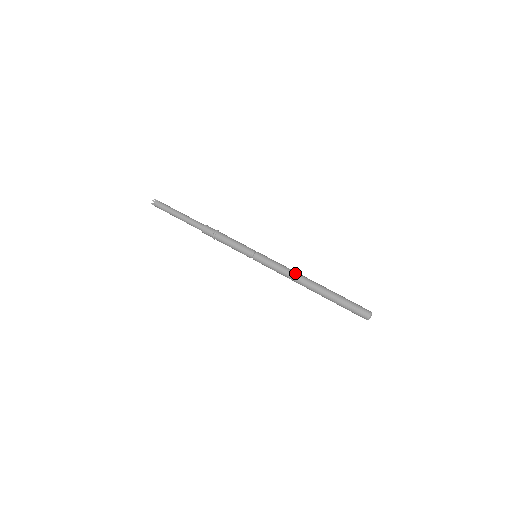
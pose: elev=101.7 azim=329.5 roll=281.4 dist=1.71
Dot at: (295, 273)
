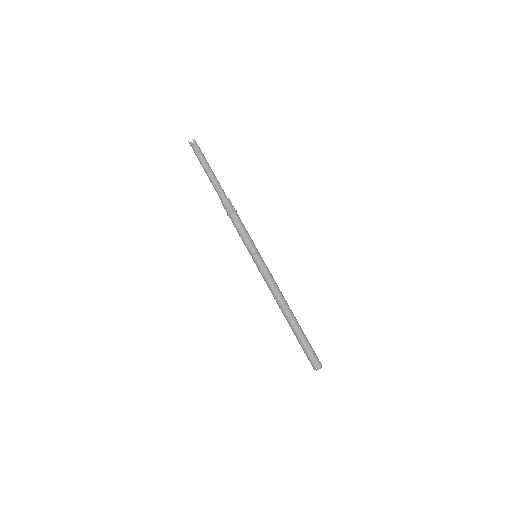
Dot at: (281, 293)
